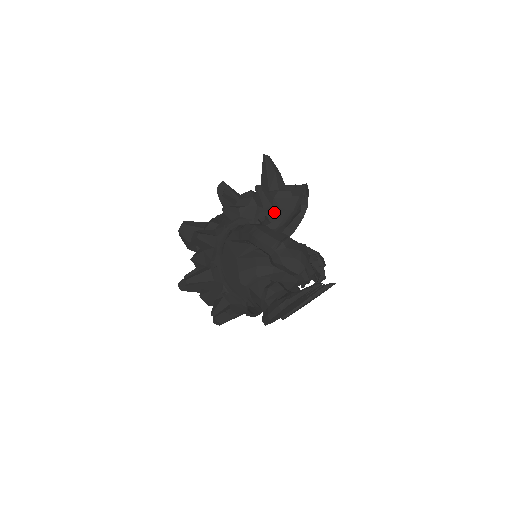
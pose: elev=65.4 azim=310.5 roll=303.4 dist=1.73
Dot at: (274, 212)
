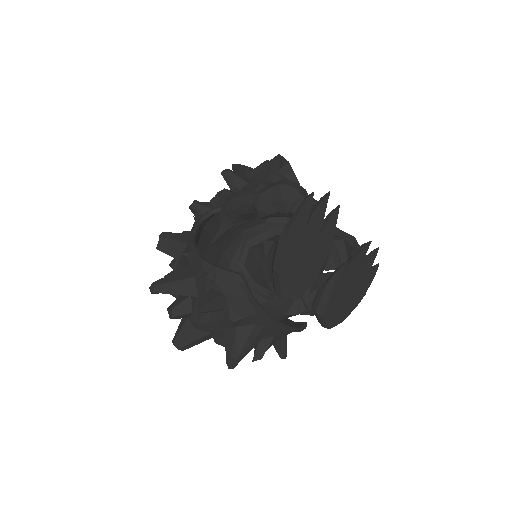
Dot at: (251, 186)
